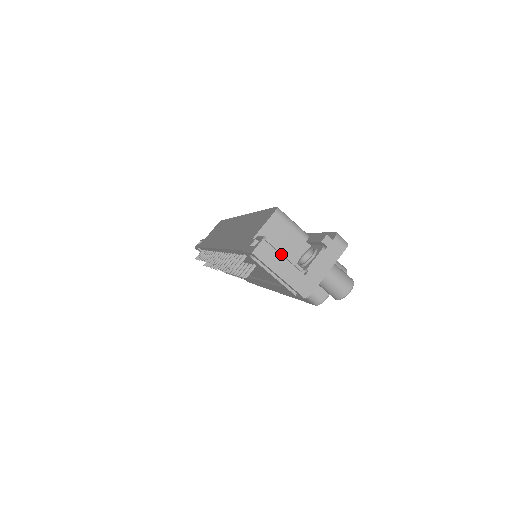
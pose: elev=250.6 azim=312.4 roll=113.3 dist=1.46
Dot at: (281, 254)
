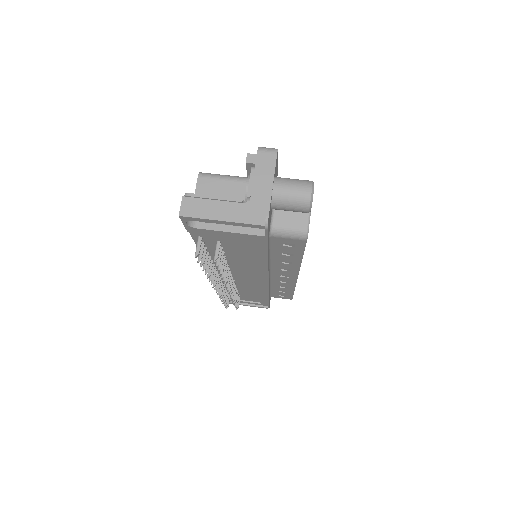
Dot at: (211, 200)
